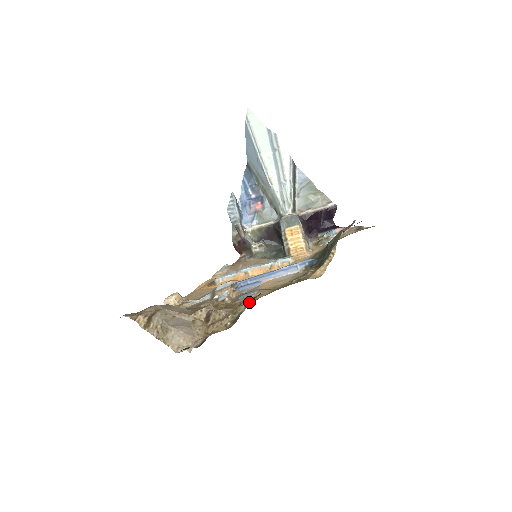
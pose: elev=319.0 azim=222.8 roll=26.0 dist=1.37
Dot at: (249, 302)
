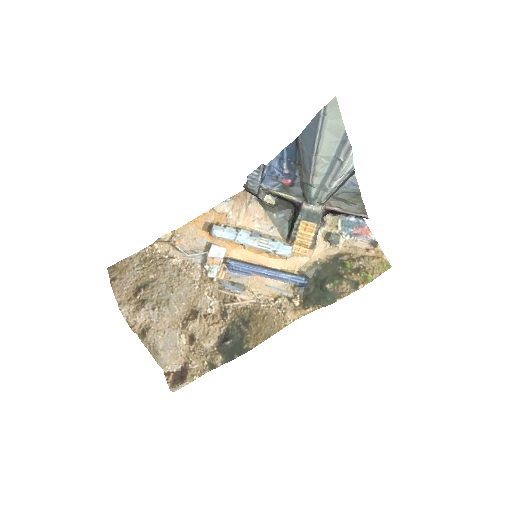
Dot at: (226, 359)
